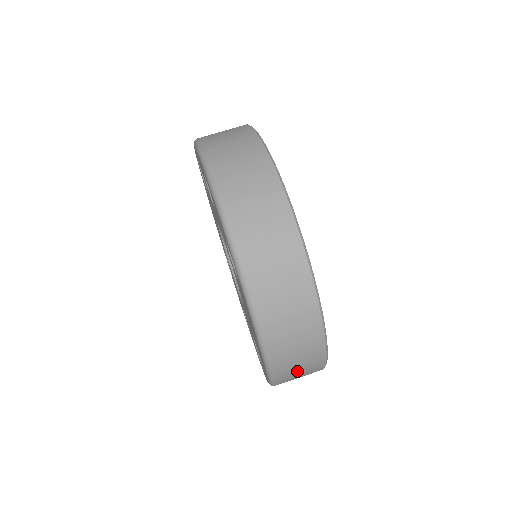
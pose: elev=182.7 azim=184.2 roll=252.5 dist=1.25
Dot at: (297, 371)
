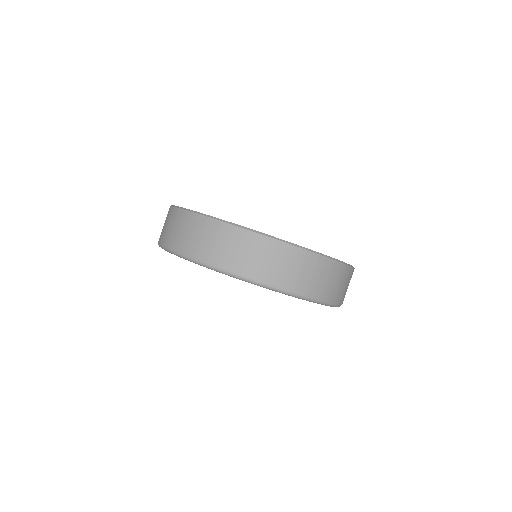
Dot at: (337, 286)
